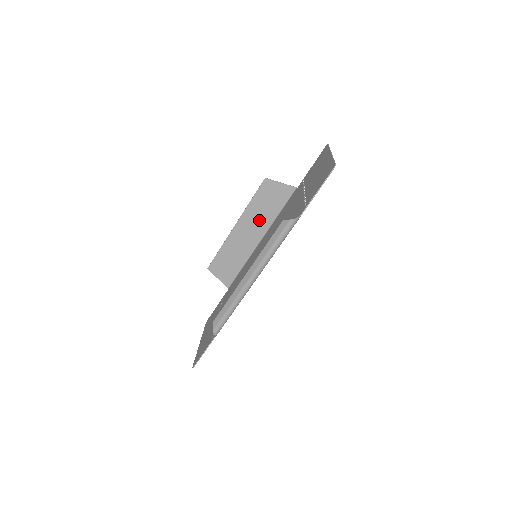
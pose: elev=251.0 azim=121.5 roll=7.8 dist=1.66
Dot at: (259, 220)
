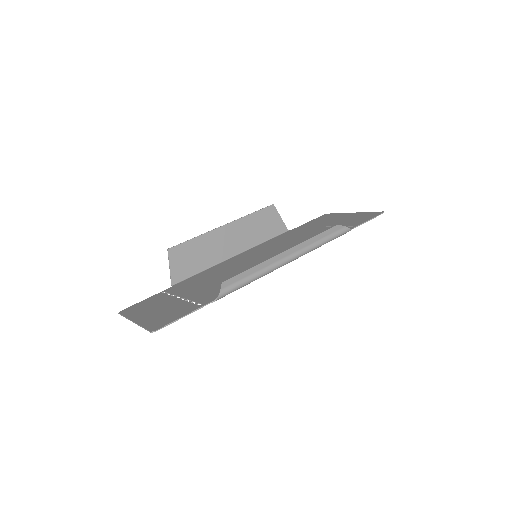
Dot at: (246, 235)
